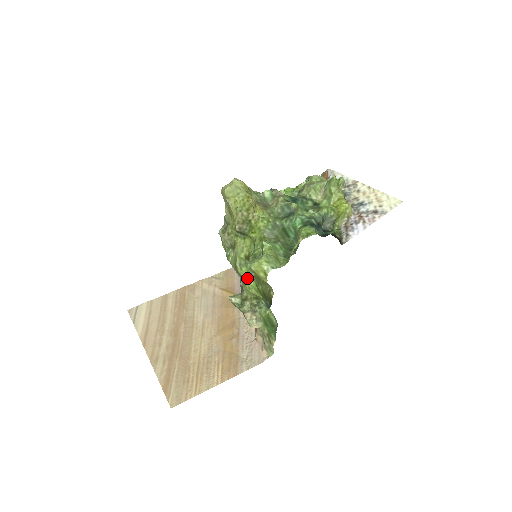
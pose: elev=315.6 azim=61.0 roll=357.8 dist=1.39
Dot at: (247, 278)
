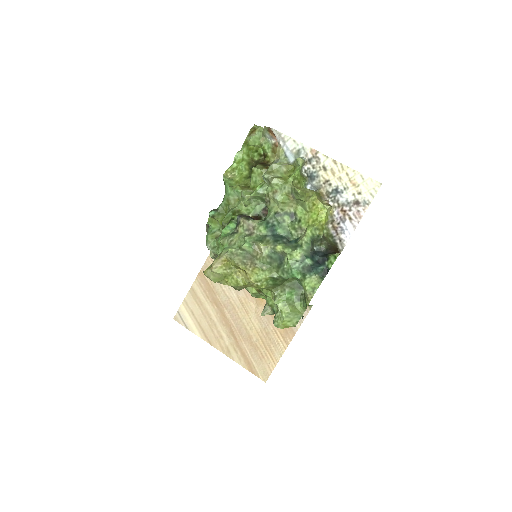
Dot at: occluded
